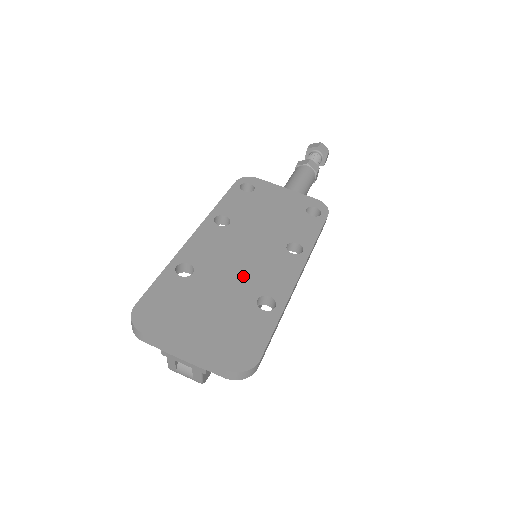
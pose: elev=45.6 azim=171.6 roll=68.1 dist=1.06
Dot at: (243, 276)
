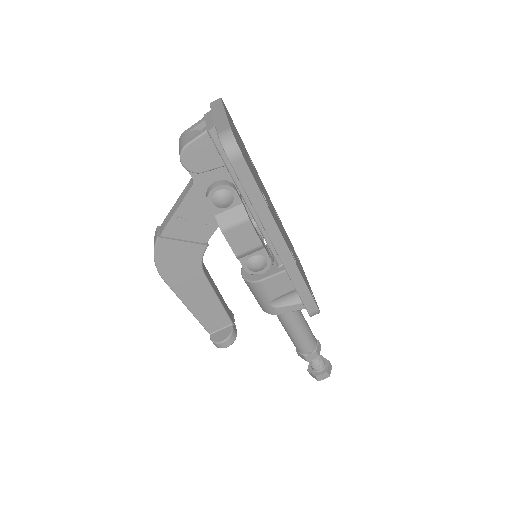
Dot at: occluded
